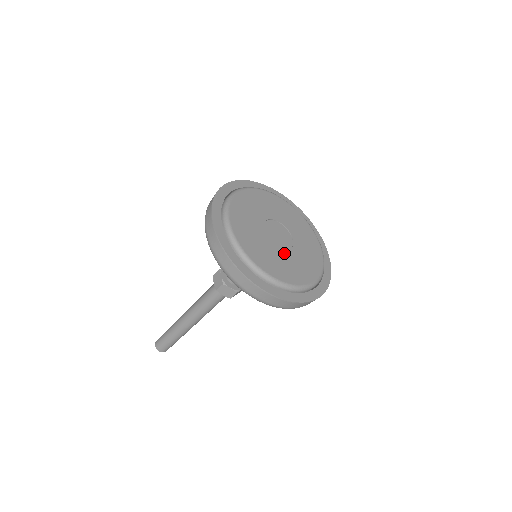
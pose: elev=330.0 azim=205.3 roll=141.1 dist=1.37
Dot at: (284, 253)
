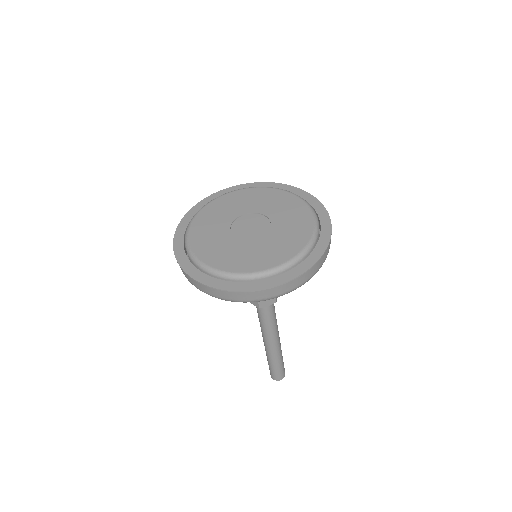
Dot at: (243, 243)
